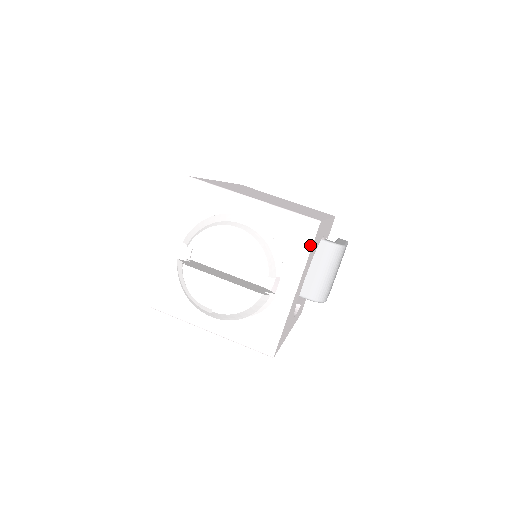
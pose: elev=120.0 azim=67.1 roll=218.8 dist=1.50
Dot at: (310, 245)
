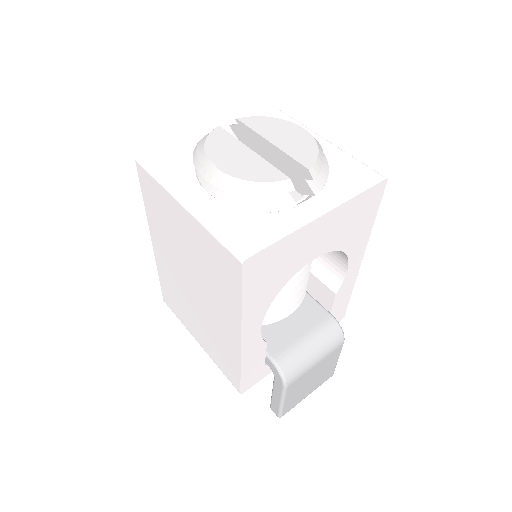
Dot at: (365, 188)
